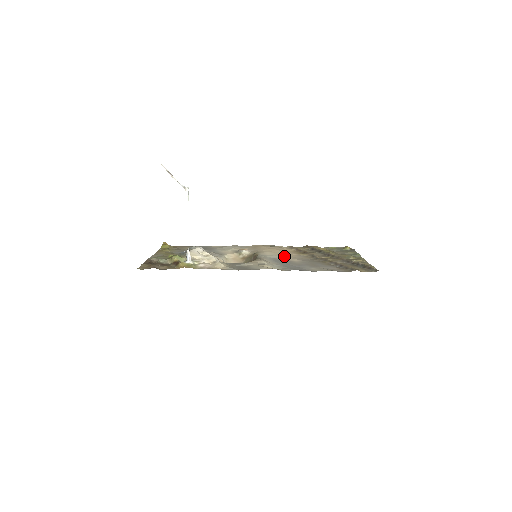
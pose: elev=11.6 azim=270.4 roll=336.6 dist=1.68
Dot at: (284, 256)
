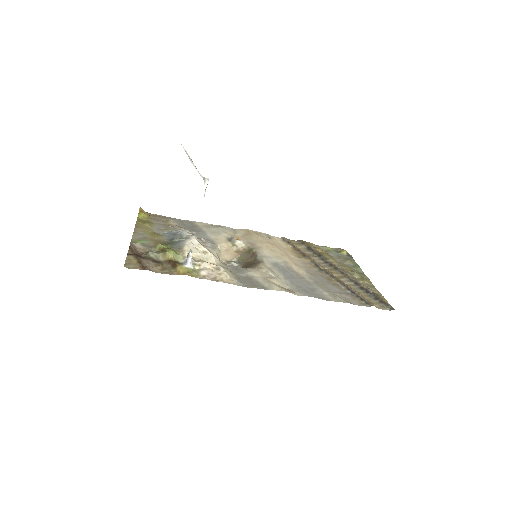
Dot at: (286, 261)
